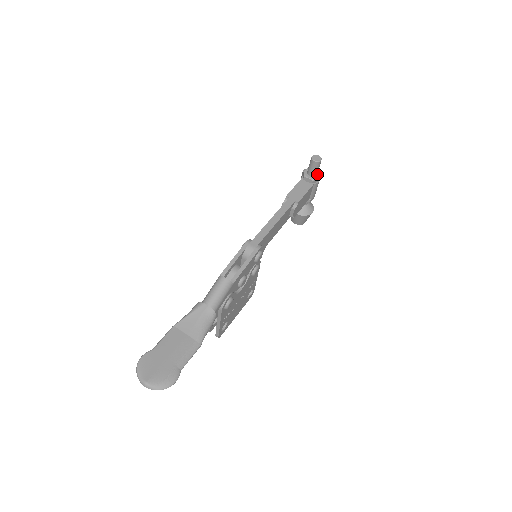
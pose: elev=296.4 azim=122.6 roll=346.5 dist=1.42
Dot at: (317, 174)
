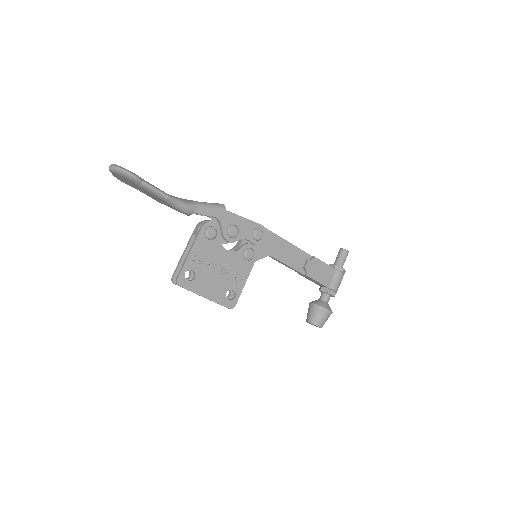
Dot at: occluded
